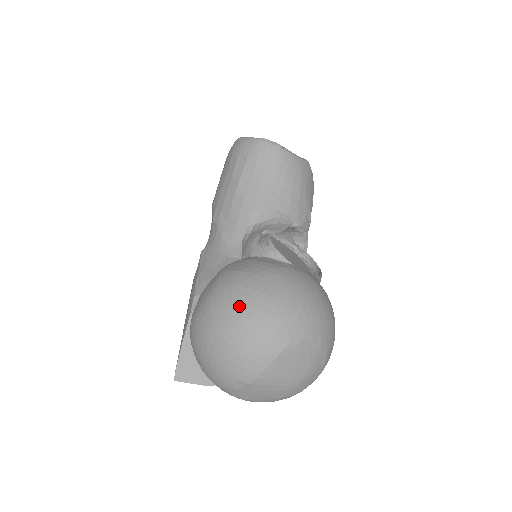
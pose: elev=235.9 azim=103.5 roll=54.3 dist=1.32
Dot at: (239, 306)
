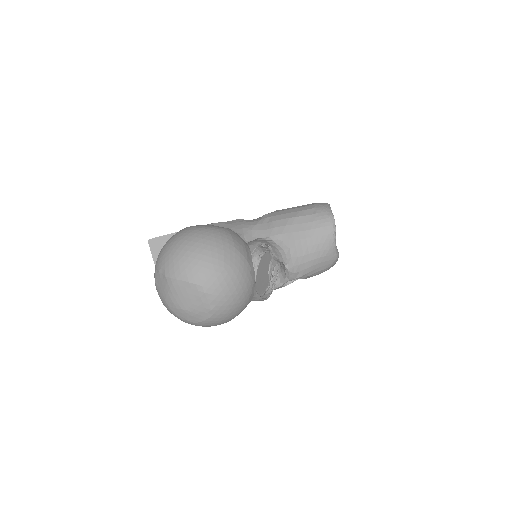
Dot at: (209, 245)
